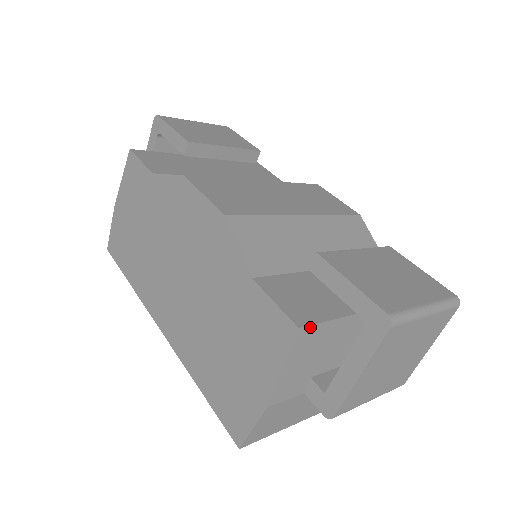
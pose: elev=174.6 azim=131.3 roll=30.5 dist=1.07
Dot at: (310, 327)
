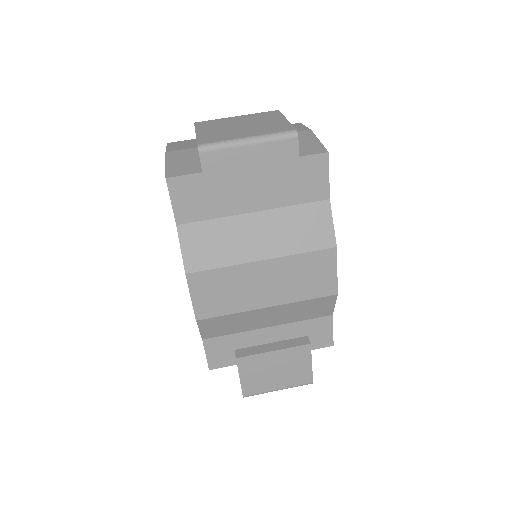
Dot at: (218, 367)
